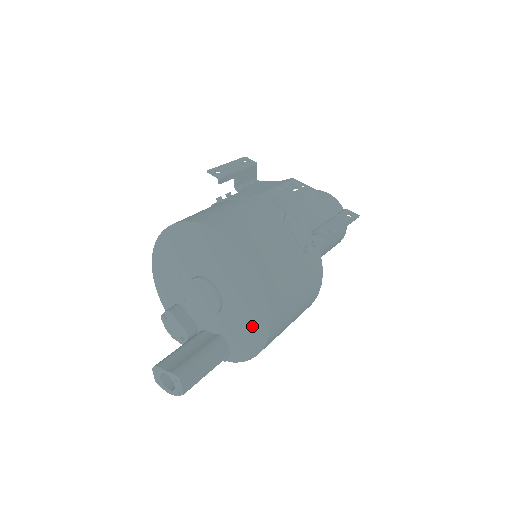
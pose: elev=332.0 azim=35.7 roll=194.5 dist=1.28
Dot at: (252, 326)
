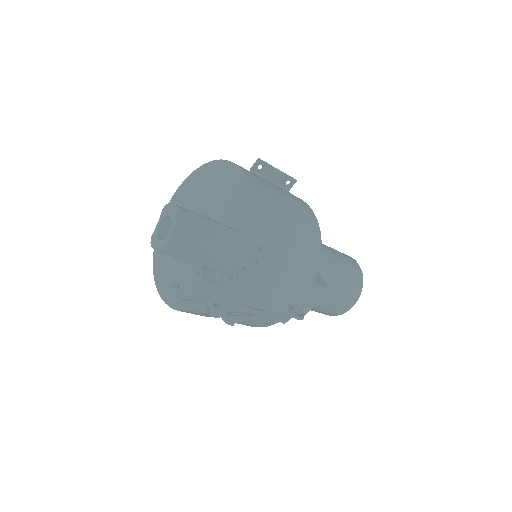
Dot at: (230, 186)
